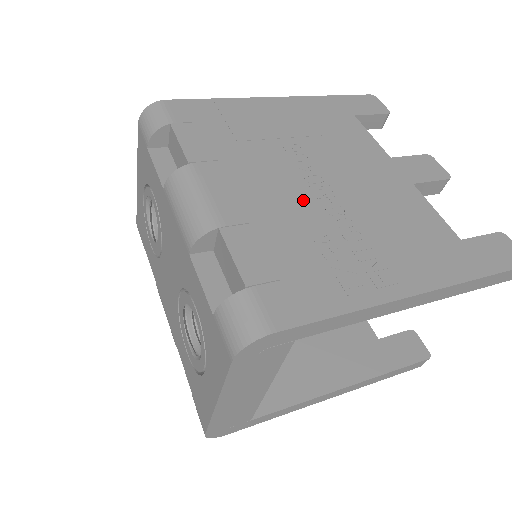
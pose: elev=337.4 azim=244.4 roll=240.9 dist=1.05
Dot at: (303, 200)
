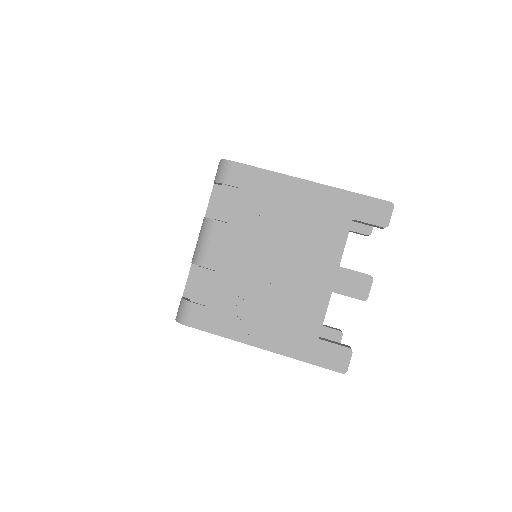
Dot at: (253, 271)
